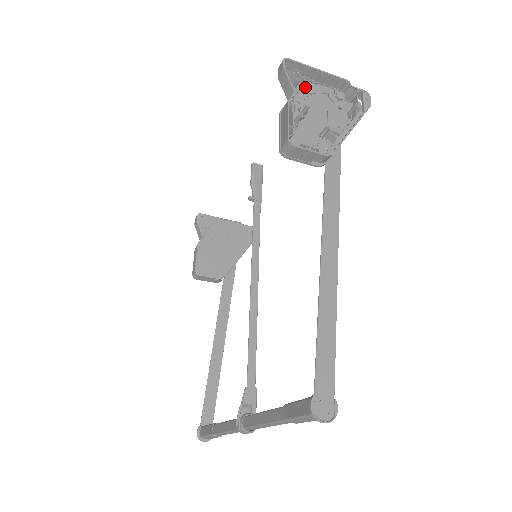
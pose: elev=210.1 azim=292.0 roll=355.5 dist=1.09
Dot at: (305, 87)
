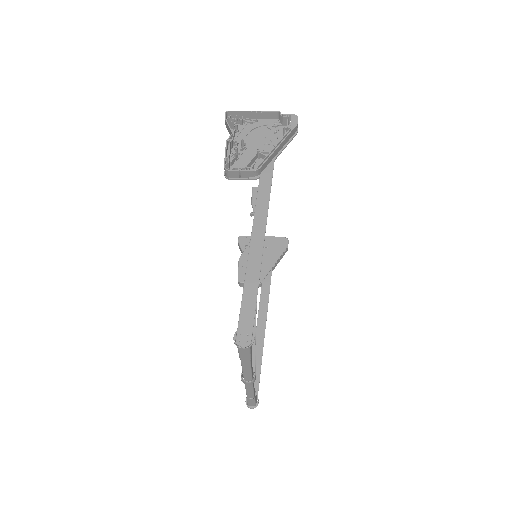
Dot at: (248, 126)
